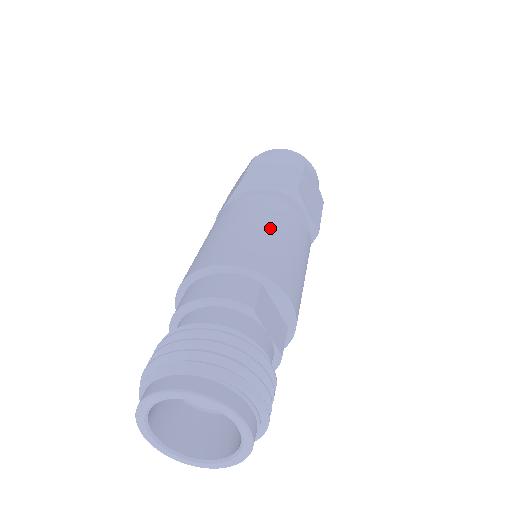
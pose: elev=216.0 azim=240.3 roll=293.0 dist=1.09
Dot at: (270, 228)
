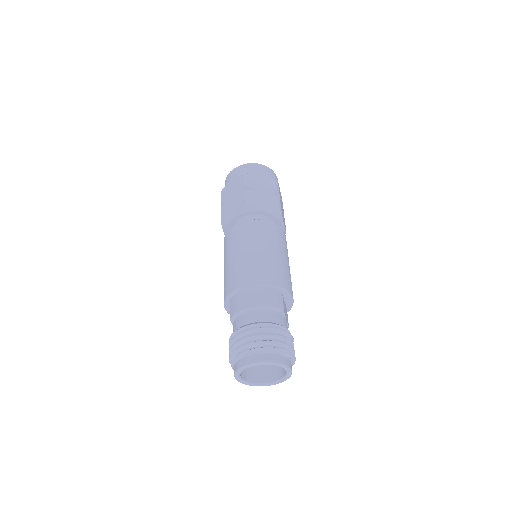
Dot at: (277, 251)
